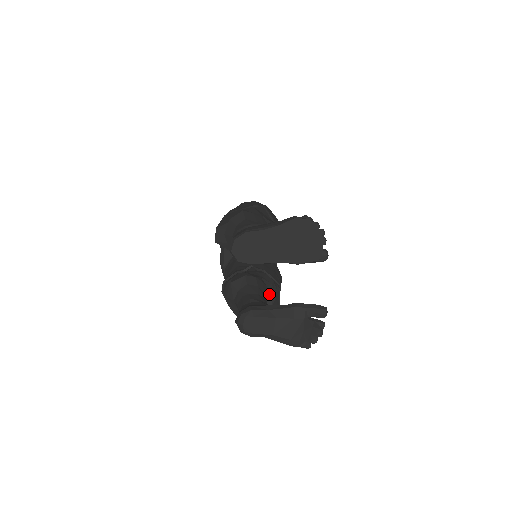
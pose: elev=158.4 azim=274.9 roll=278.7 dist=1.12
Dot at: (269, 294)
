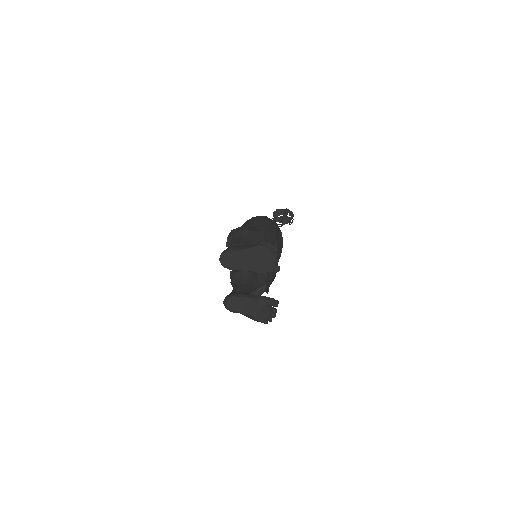
Dot at: (260, 283)
